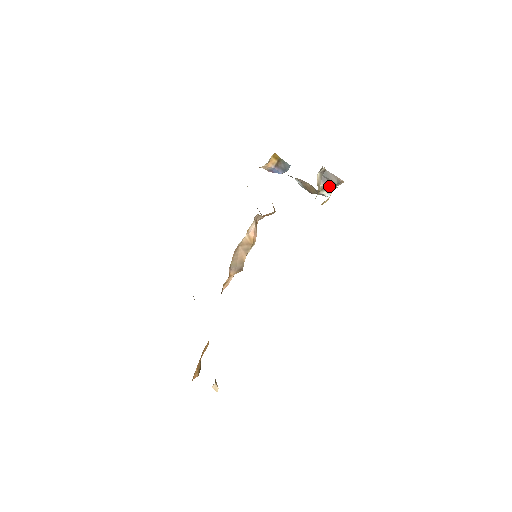
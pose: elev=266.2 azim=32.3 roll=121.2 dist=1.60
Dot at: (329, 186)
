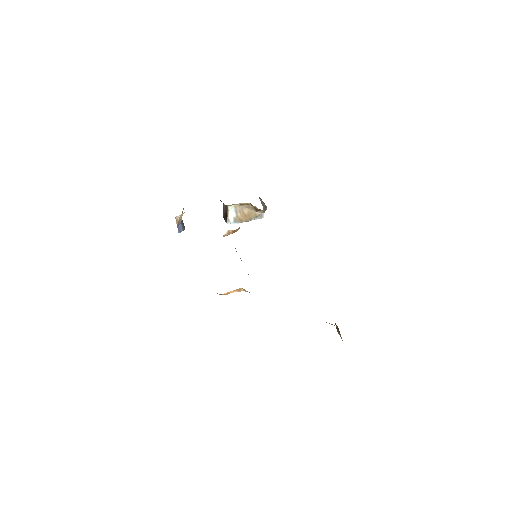
Dot at: (265, 208)
